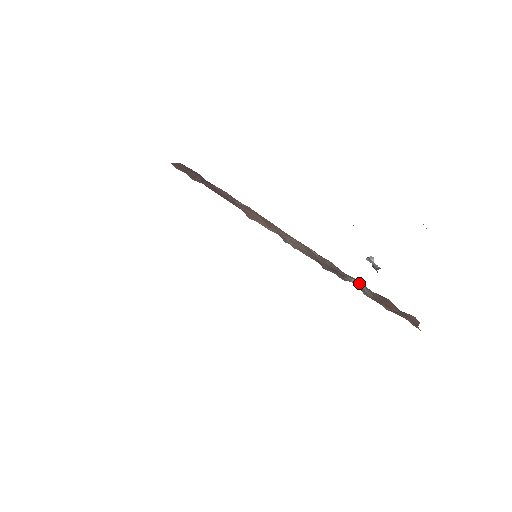
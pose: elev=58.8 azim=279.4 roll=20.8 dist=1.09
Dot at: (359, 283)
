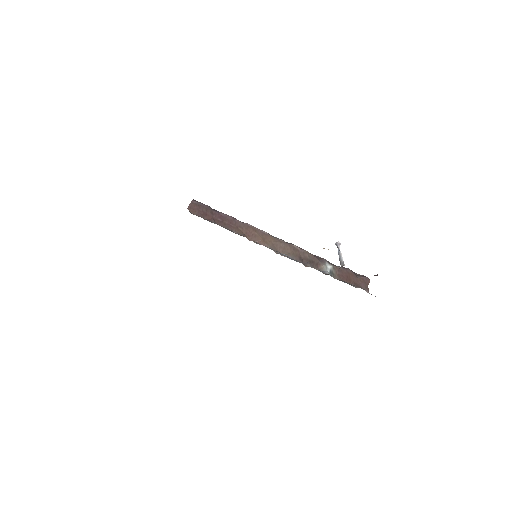
Dot at: (329, 267)
